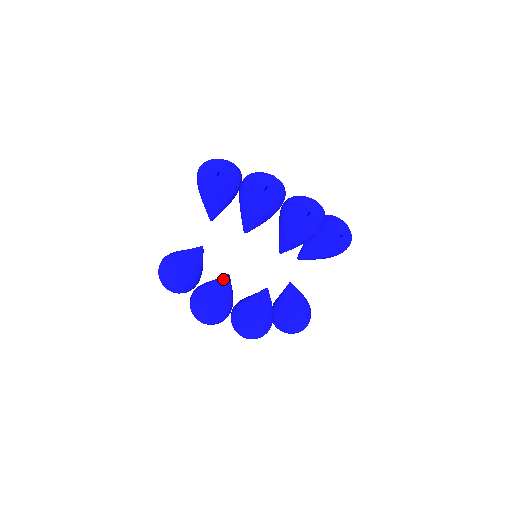
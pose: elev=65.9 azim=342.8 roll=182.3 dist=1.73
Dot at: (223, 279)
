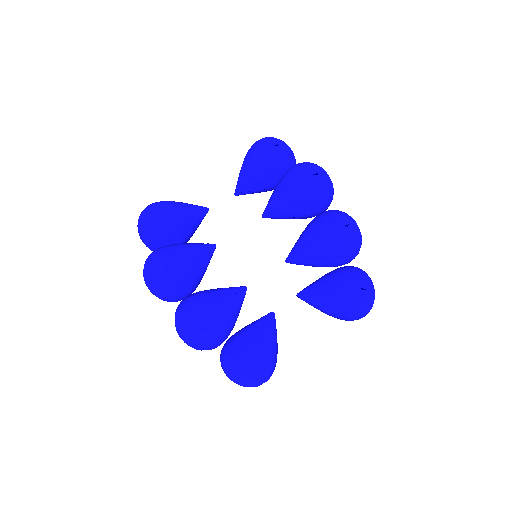
Dot at: (207, 244)
